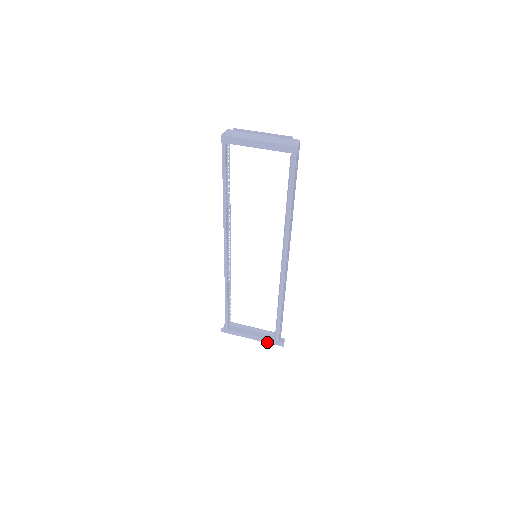
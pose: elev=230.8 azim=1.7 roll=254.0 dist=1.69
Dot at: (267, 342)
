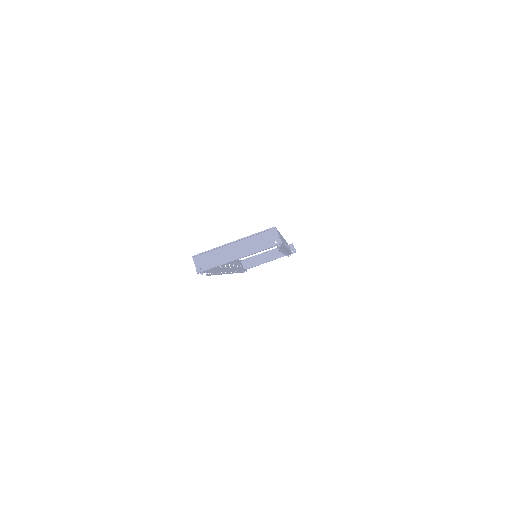
Dot at: occluded
